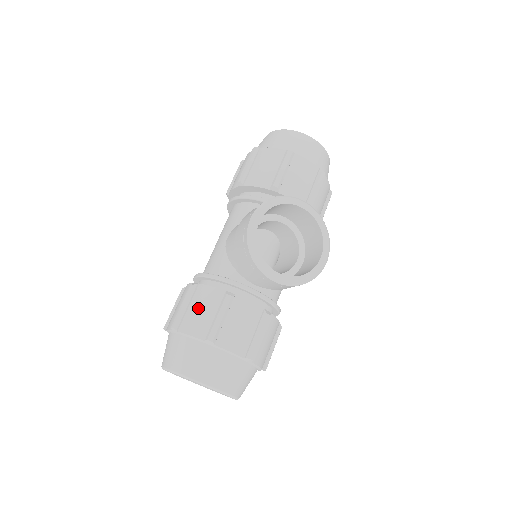
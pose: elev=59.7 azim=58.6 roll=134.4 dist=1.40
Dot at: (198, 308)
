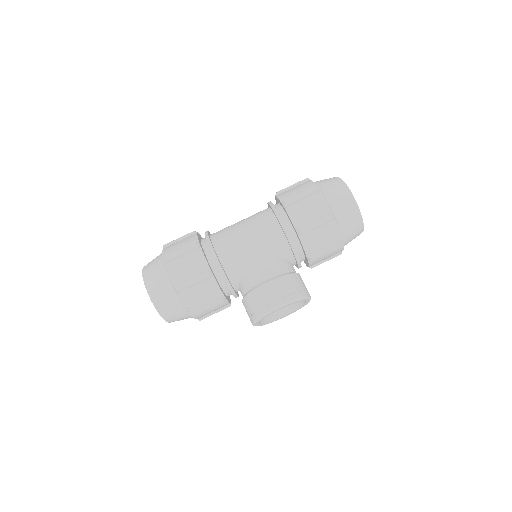
Dot at: (201, 293)
